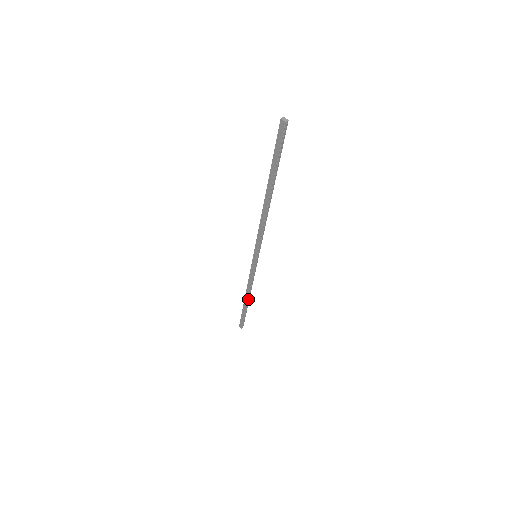
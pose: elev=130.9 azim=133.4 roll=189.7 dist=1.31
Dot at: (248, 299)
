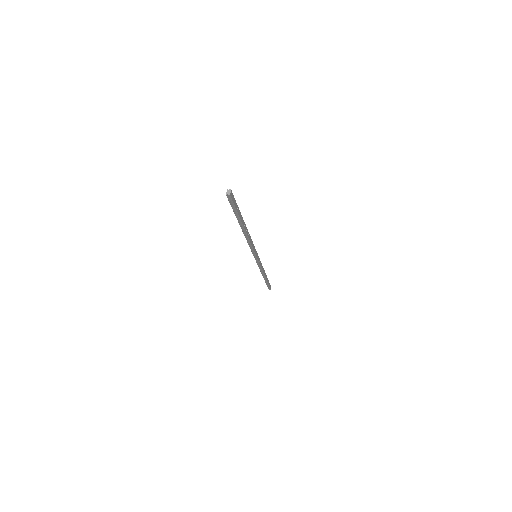
Dot at: (264, 276)
